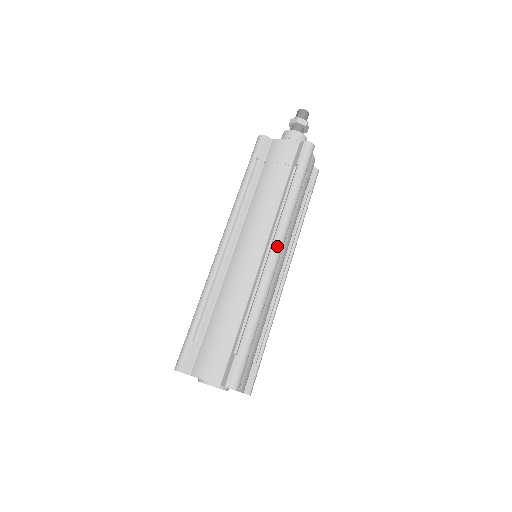
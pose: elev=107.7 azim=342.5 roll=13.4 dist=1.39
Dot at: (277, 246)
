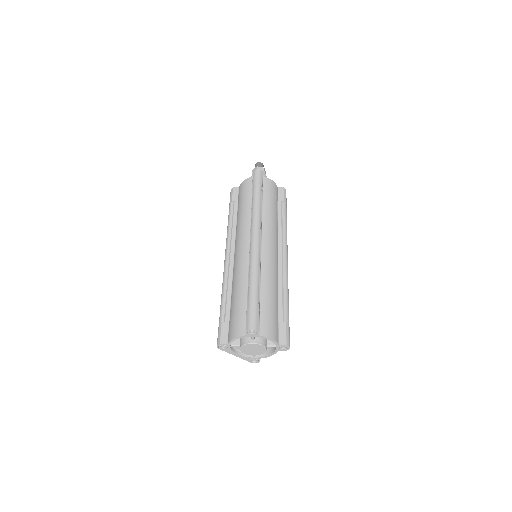
Dot at: (287, 252)
